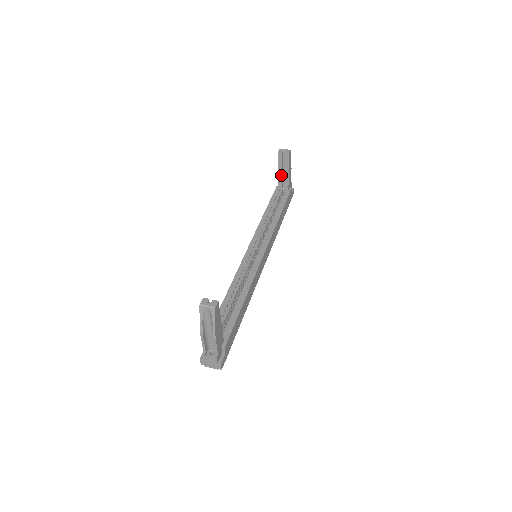
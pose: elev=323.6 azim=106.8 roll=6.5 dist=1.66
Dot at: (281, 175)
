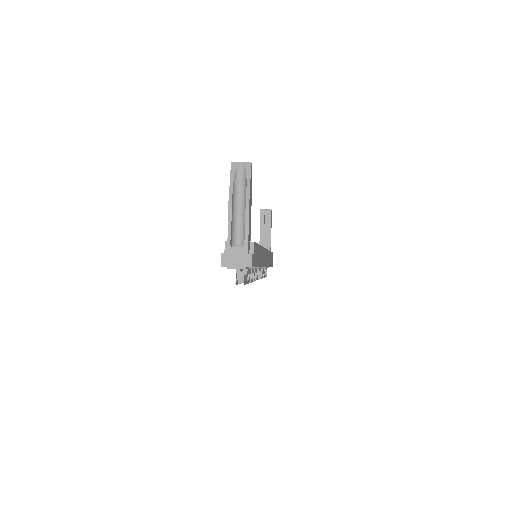
Dot at: (263, 235)
